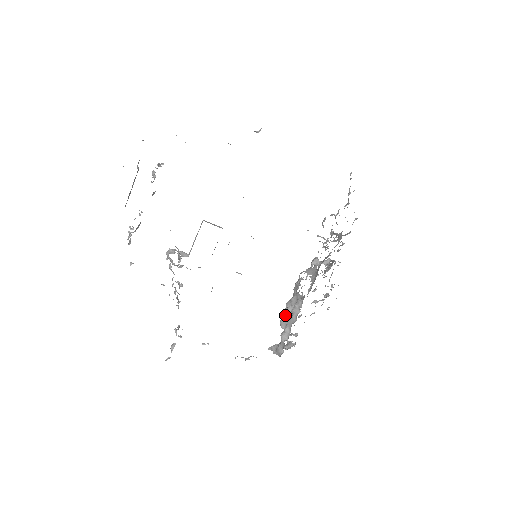
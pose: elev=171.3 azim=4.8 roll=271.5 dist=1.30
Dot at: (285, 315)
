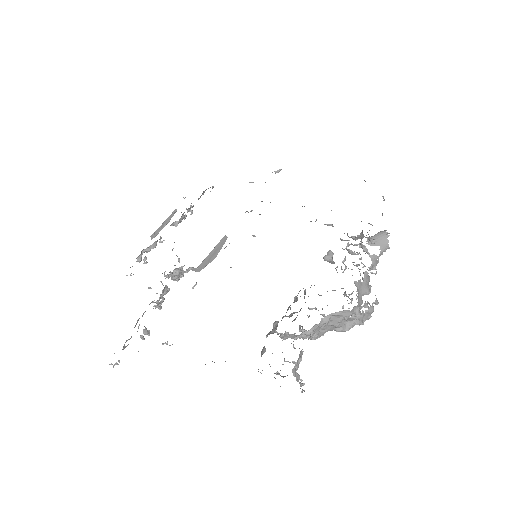
Dot at: occluded
